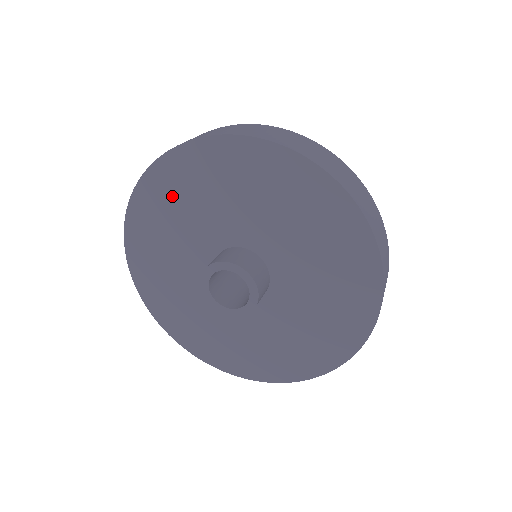
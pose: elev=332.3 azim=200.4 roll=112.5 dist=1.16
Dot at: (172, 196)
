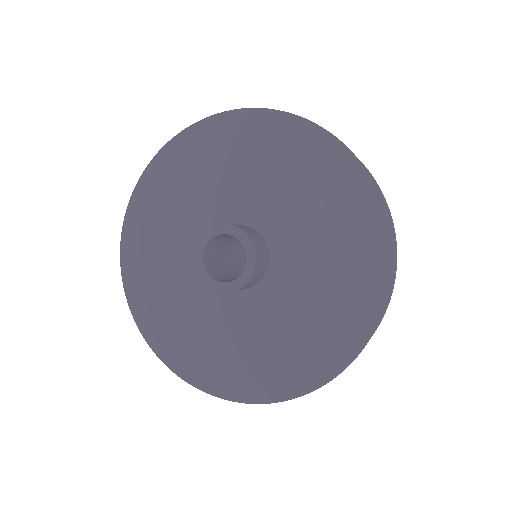
Dot at: (264, 148)
